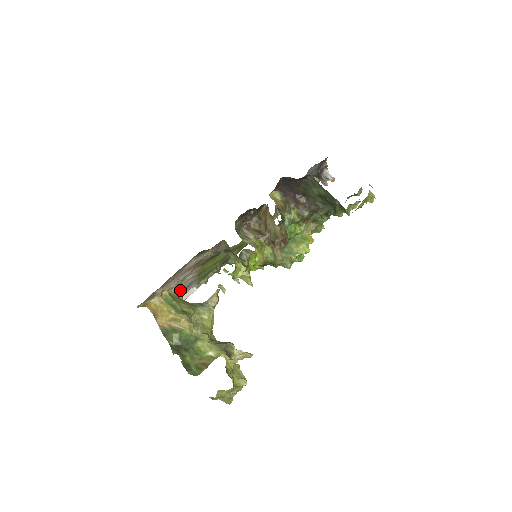
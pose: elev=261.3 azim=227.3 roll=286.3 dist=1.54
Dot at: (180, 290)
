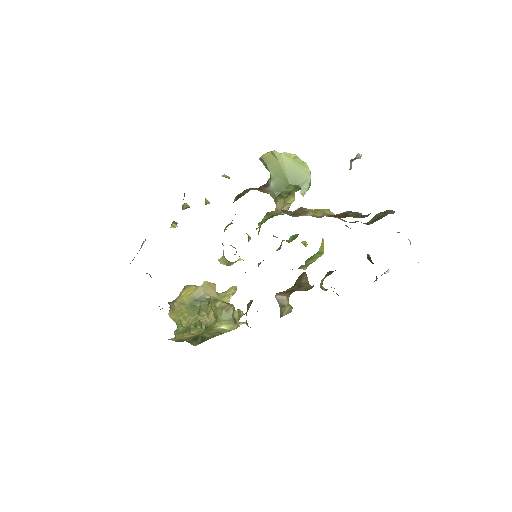
Dot at: occluded
